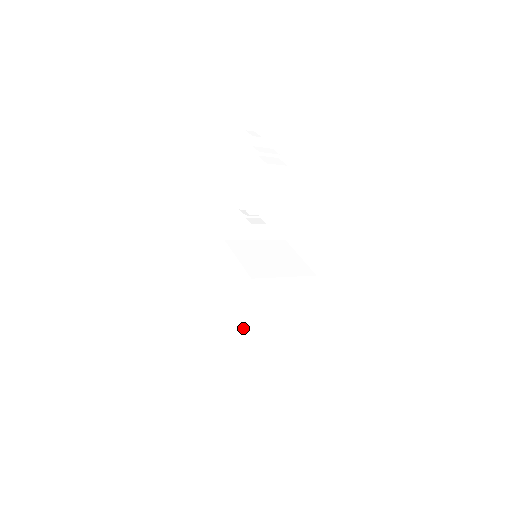
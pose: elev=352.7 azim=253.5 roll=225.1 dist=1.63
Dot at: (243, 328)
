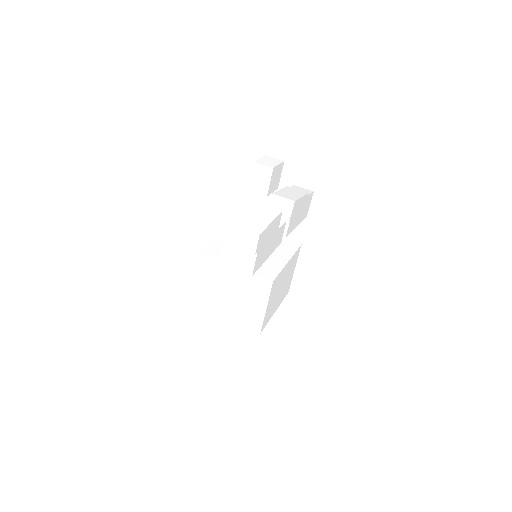
Dot at: occluded
